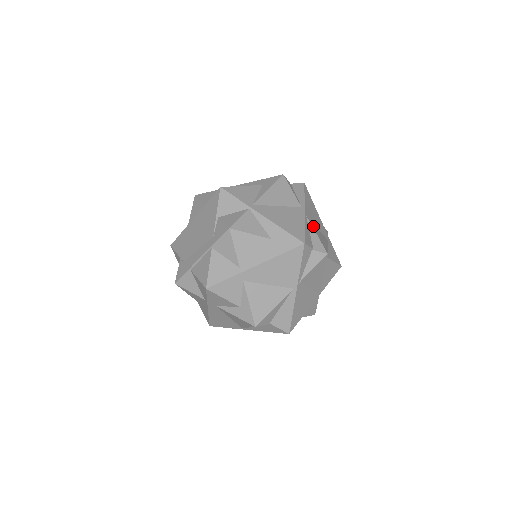
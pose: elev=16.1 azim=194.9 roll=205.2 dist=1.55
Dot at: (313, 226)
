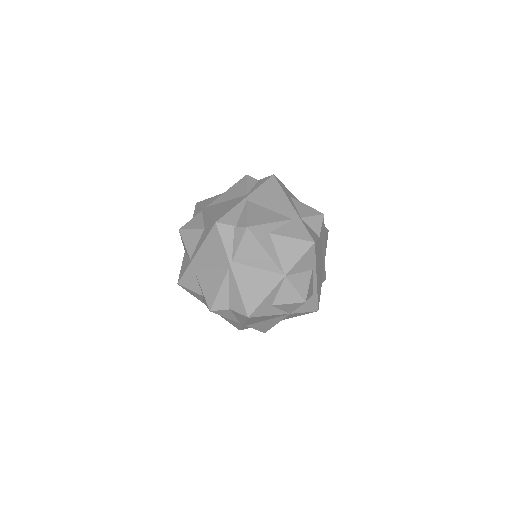
Dot at: (252, 208)
